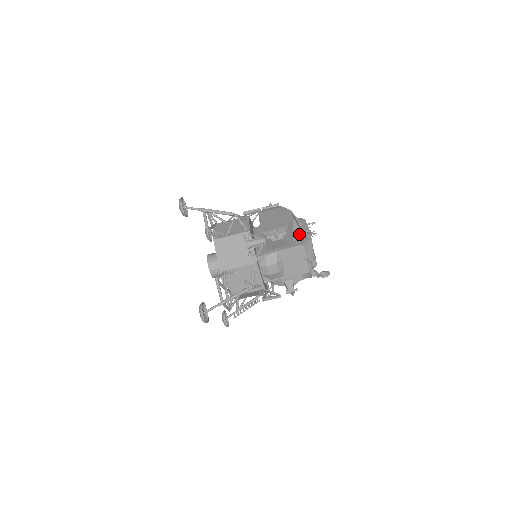
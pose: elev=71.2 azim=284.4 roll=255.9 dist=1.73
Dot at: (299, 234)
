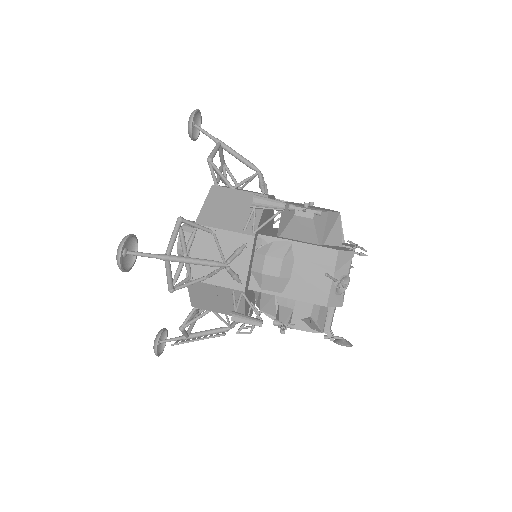
Dot at: (337, 243)
